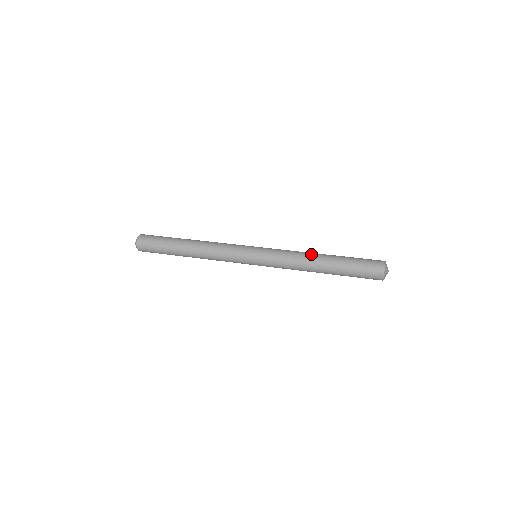
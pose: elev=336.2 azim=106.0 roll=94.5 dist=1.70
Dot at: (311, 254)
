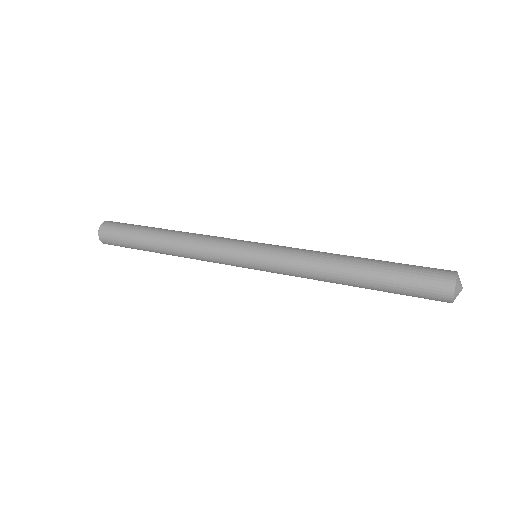
Dot at: (339, 254)
